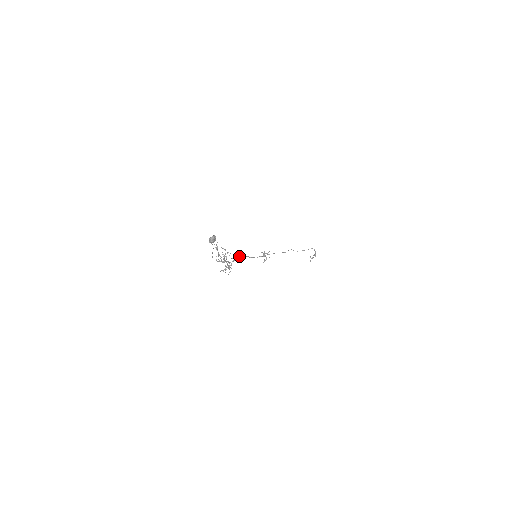
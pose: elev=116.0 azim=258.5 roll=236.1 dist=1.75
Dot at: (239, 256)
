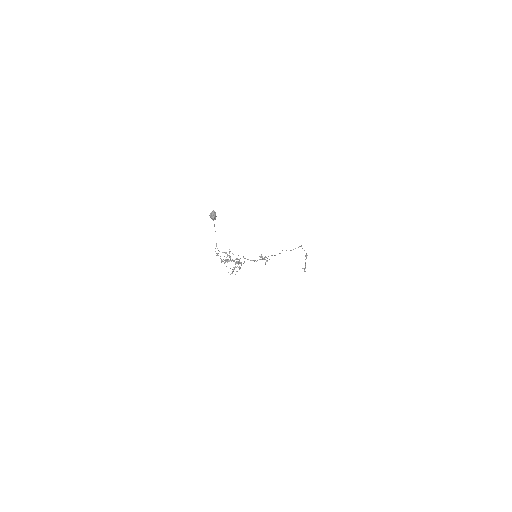
Dot at: occluded
